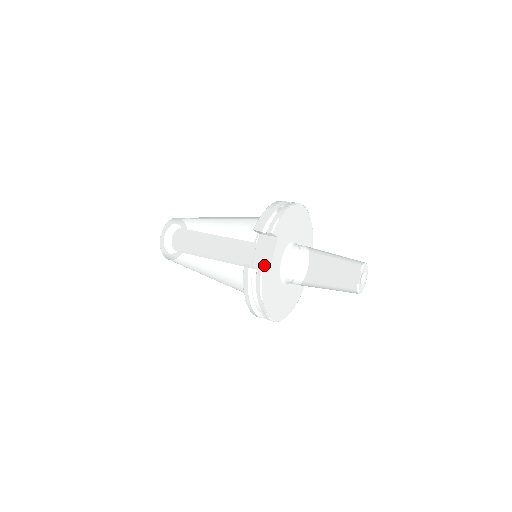
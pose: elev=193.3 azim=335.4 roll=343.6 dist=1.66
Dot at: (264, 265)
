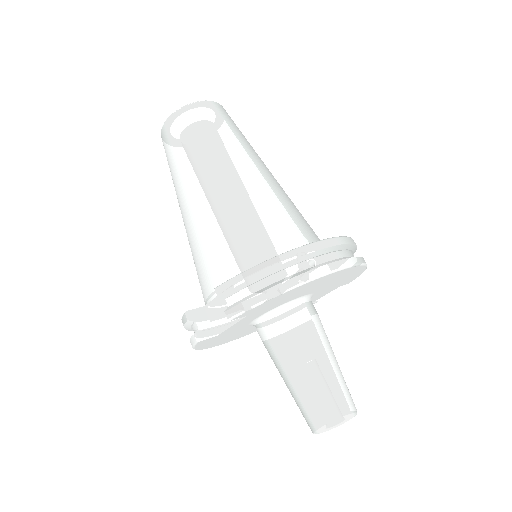
Dot at: (216, 323)
